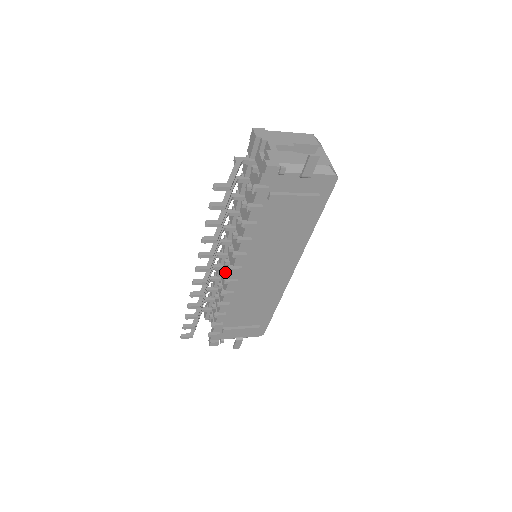
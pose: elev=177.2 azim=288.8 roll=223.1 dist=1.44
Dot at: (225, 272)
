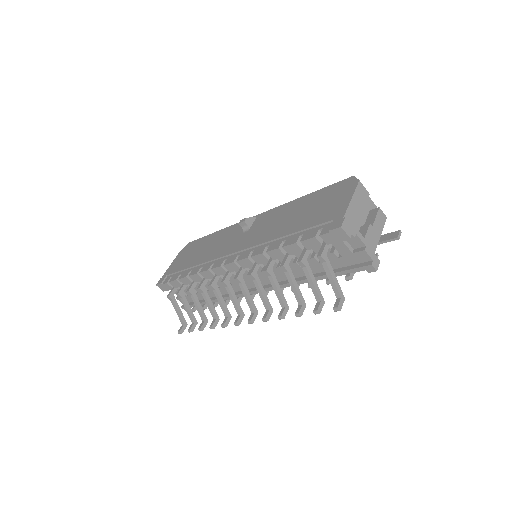
Dot at: occluded
